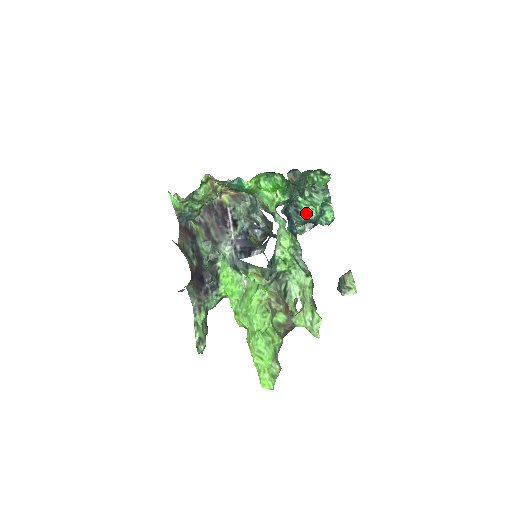
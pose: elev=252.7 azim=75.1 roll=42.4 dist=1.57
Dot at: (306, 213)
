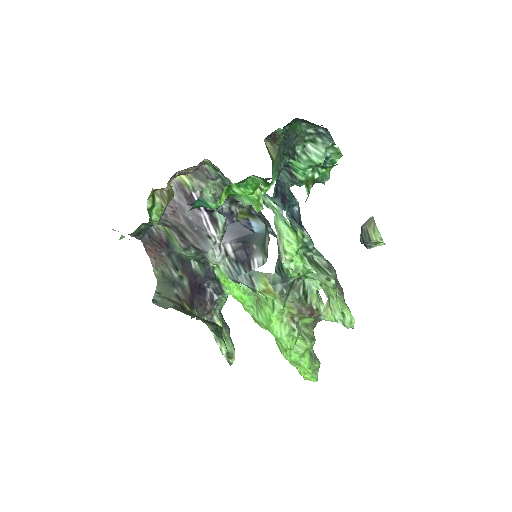
Dot at: (305, 178)
